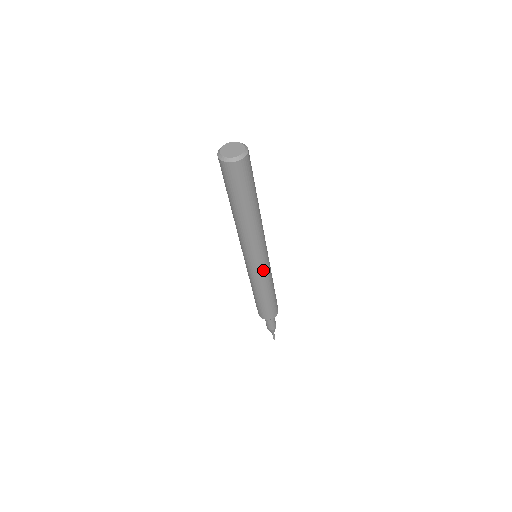
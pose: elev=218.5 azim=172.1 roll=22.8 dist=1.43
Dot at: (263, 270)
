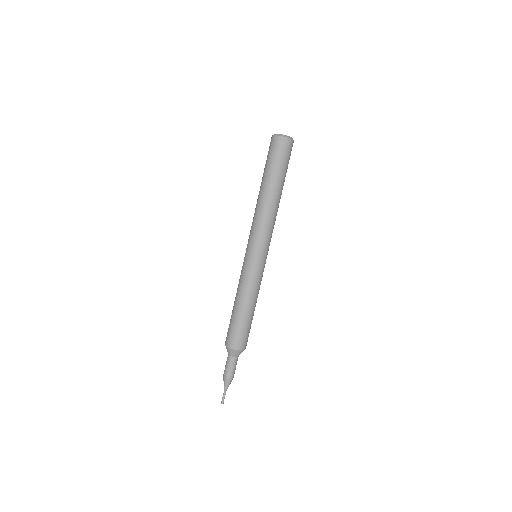
Dot at: (253, 267)
